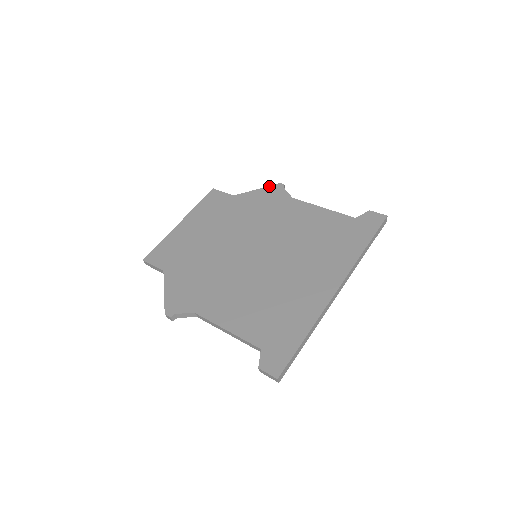
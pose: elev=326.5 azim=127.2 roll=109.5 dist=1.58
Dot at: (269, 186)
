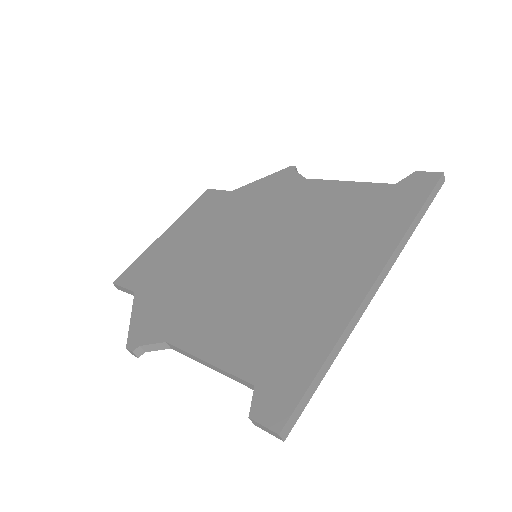
Dot at: (276, 172)
